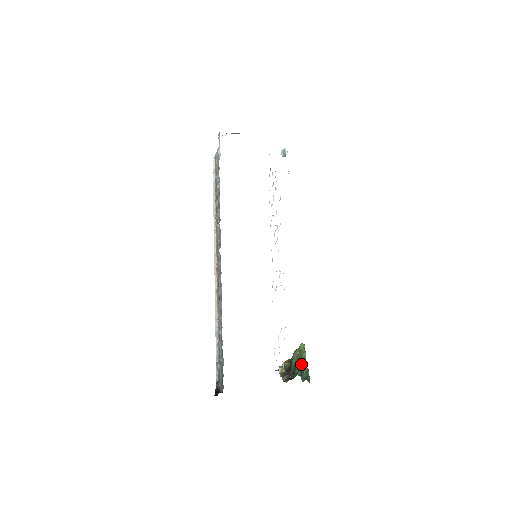
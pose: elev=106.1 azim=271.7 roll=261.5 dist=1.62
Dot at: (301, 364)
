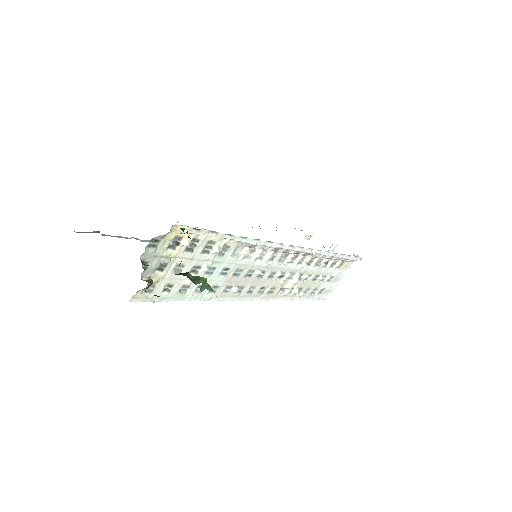
Dot at: (187, 275)
